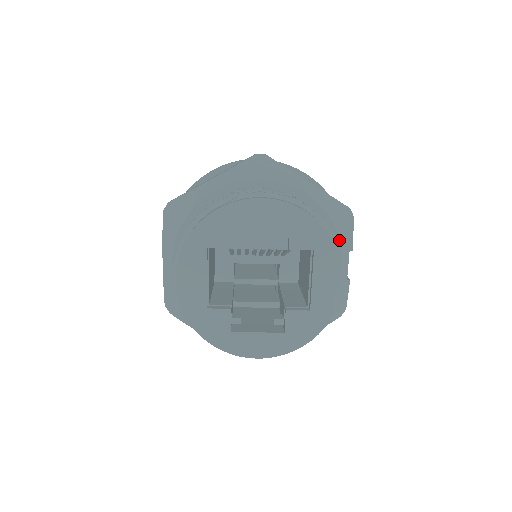
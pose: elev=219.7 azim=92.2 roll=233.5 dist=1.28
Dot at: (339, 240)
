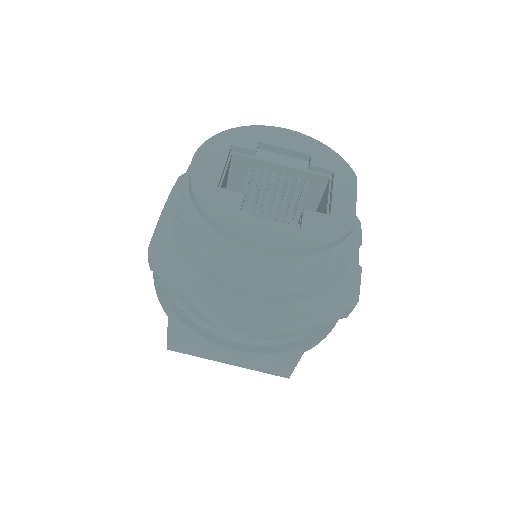
Dot at: occluded
